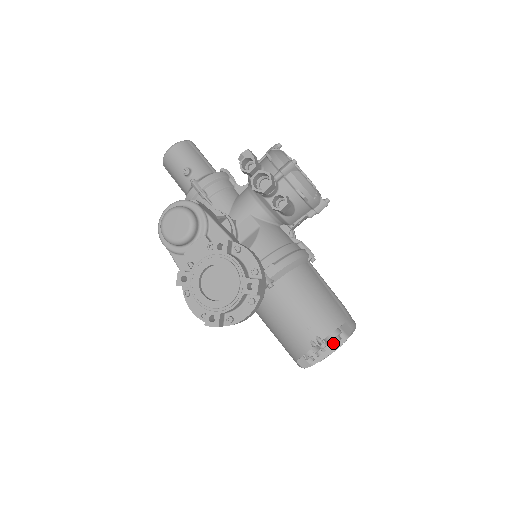
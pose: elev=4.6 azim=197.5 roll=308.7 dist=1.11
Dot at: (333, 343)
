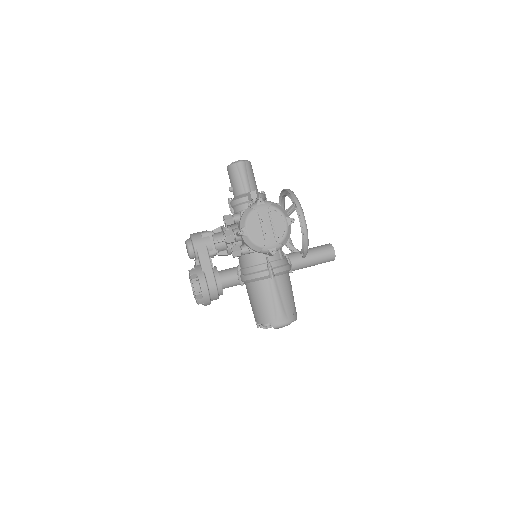
Dot at: (263, 328)
